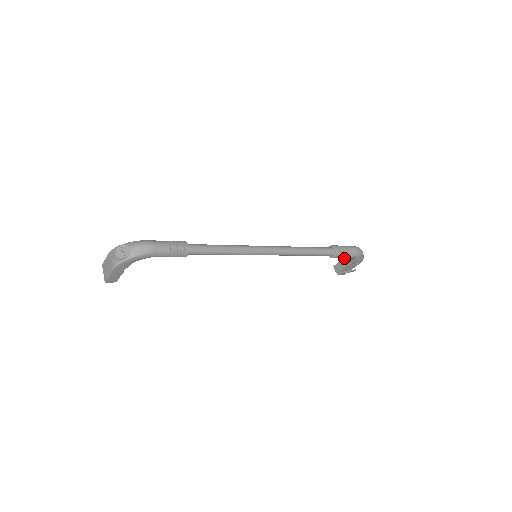
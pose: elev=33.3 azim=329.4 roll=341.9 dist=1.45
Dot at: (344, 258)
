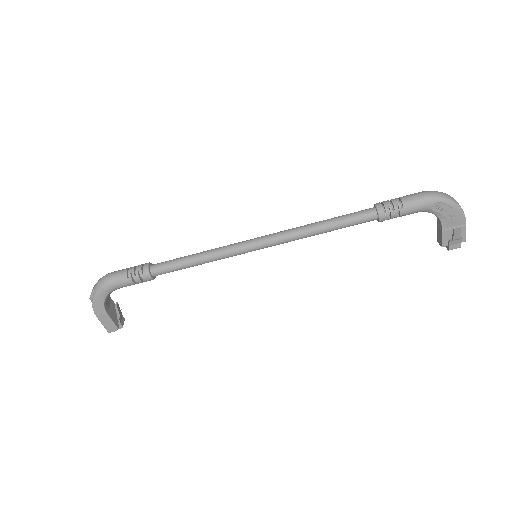
Dot at: occluded
